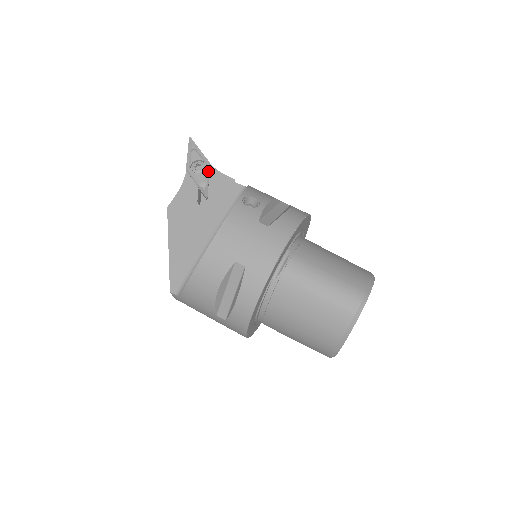
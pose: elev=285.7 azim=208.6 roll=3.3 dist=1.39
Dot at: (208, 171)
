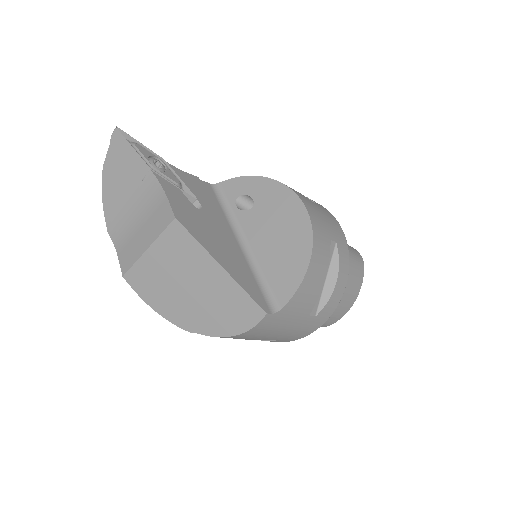
Dot at: (170, 169)
